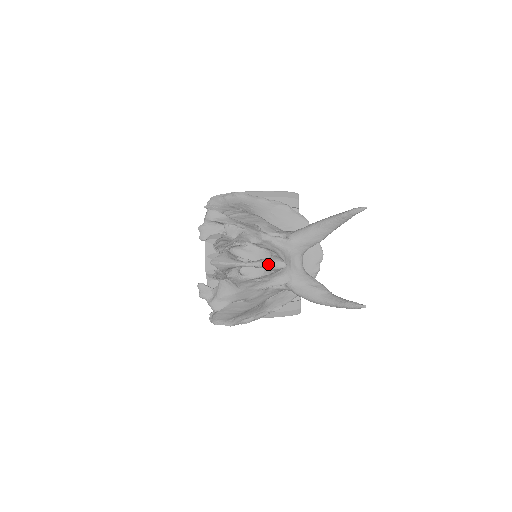
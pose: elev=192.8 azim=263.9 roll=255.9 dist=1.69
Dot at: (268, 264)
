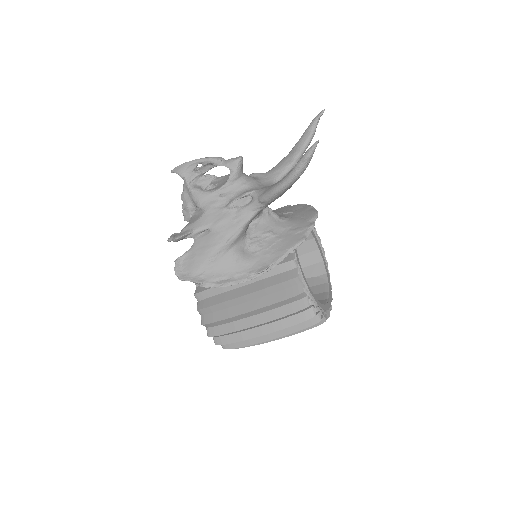
Dot at: (224, 159)
